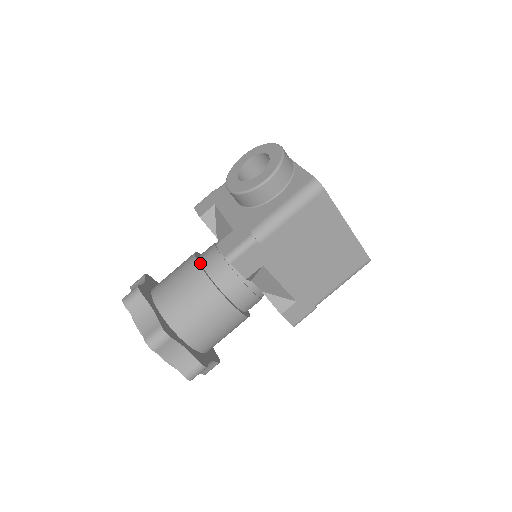
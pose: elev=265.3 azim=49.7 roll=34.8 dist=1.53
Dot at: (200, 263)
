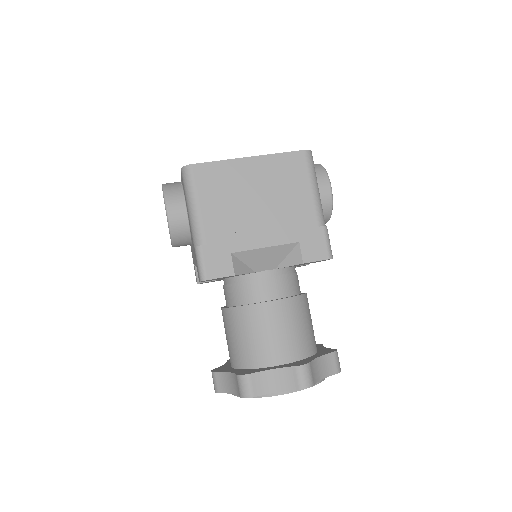
Dot at: occluded
